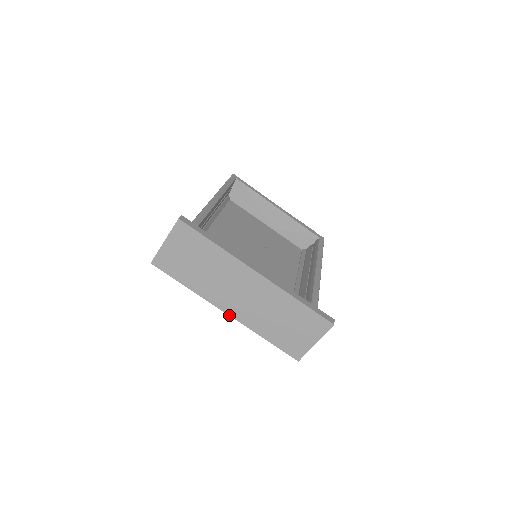
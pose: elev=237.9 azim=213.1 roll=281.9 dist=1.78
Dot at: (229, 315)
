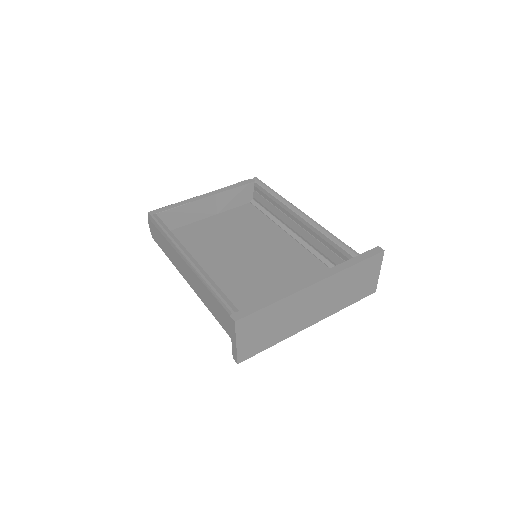
Dot at: occluded
